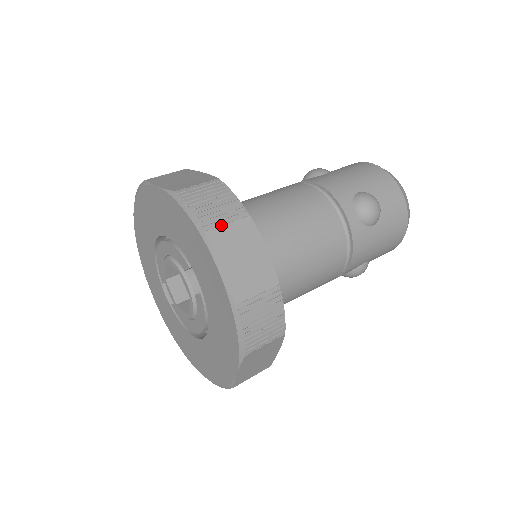
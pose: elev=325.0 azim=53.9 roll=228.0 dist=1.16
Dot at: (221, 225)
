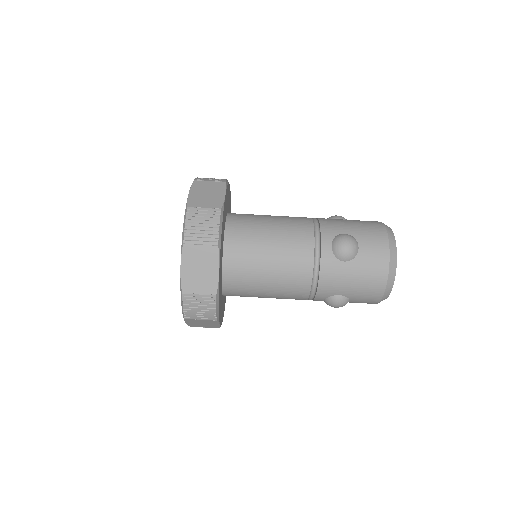
Dot at: (196, 319)
